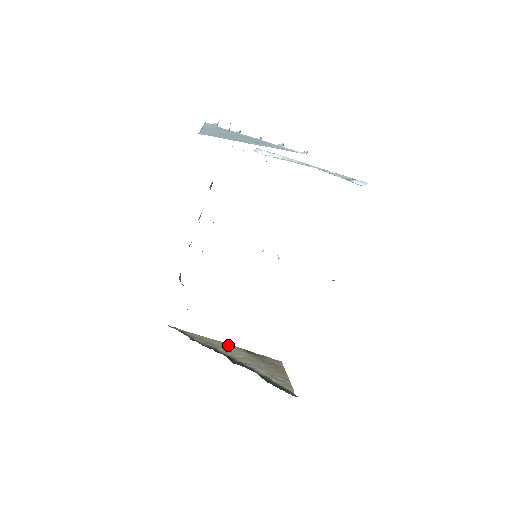
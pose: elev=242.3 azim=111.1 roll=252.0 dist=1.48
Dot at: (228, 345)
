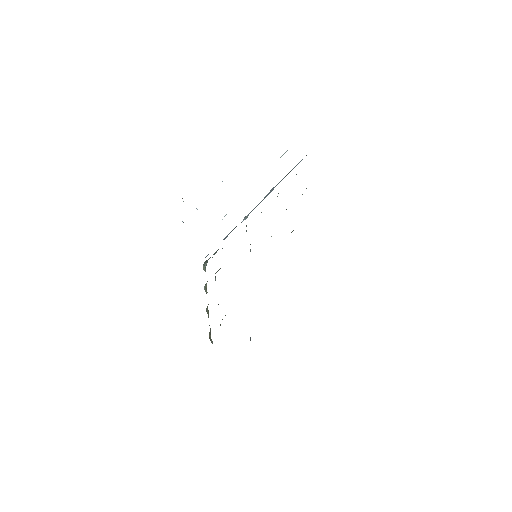
Dot at: occluded
